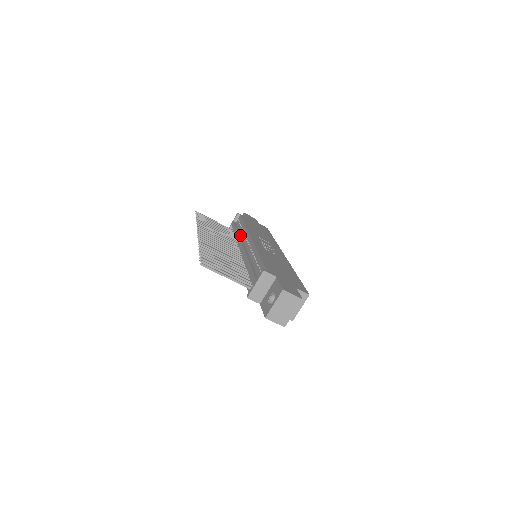
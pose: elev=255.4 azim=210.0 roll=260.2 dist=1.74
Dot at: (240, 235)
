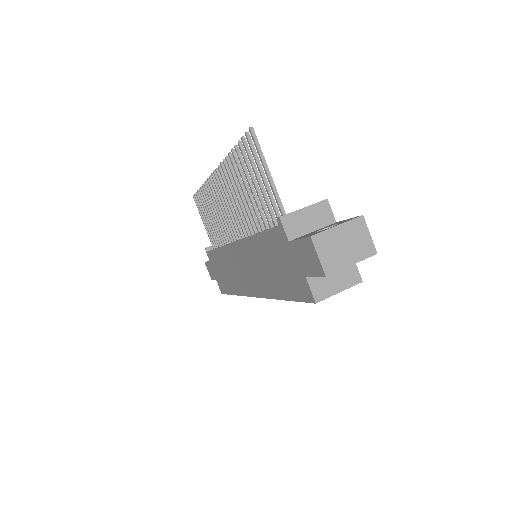
Dot at: occluded
